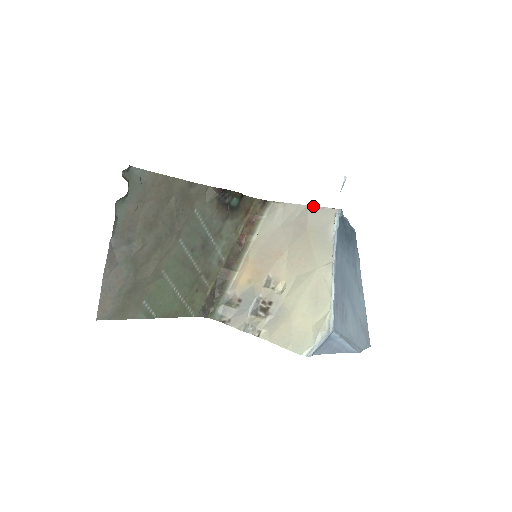
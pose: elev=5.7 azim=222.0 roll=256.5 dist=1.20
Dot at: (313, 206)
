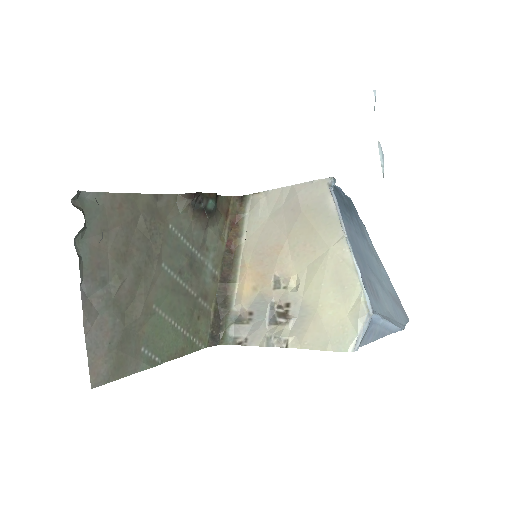
Dot at: (299, 184)
